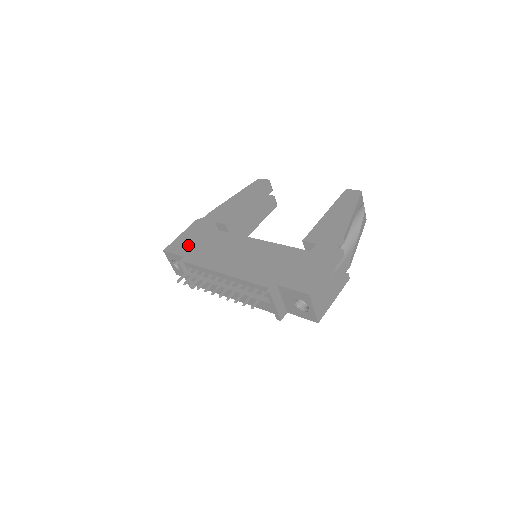
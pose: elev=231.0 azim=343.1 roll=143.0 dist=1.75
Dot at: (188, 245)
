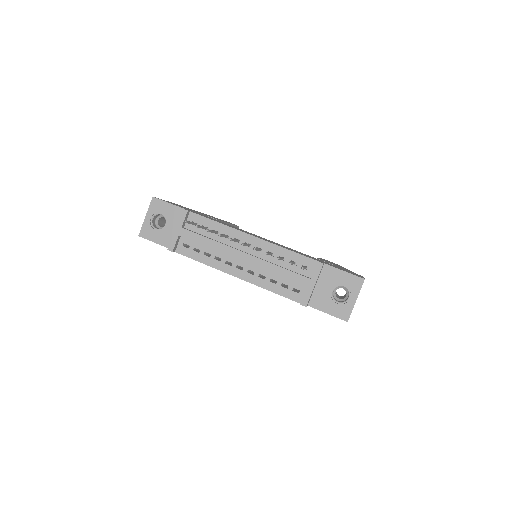
Dot at: (185, 208)
